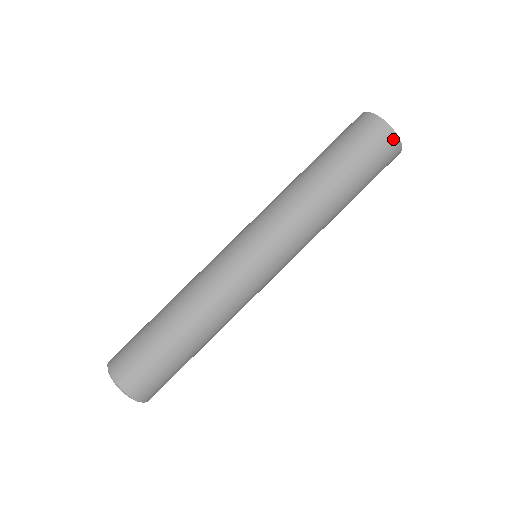
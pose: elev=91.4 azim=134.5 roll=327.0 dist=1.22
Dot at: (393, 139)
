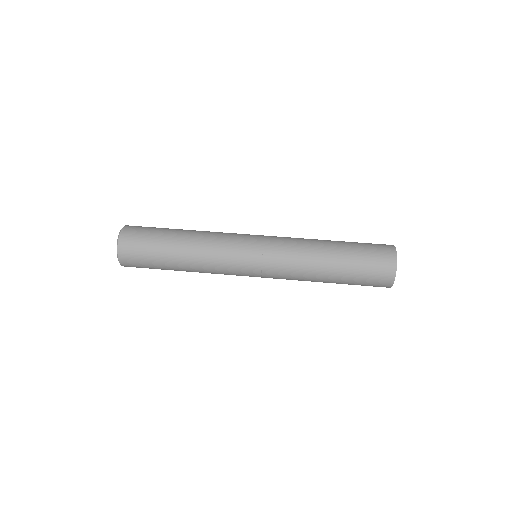
Dot at: (392, 265)
